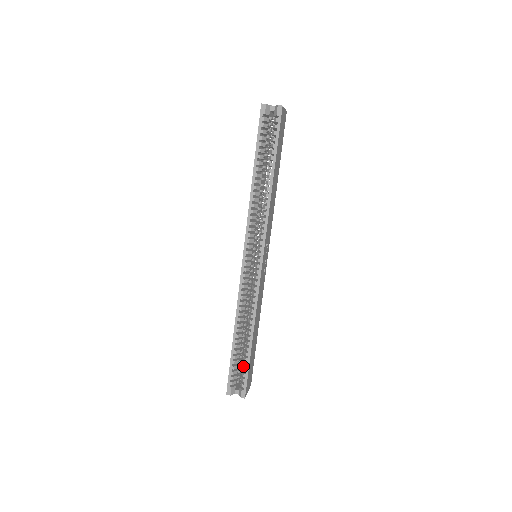
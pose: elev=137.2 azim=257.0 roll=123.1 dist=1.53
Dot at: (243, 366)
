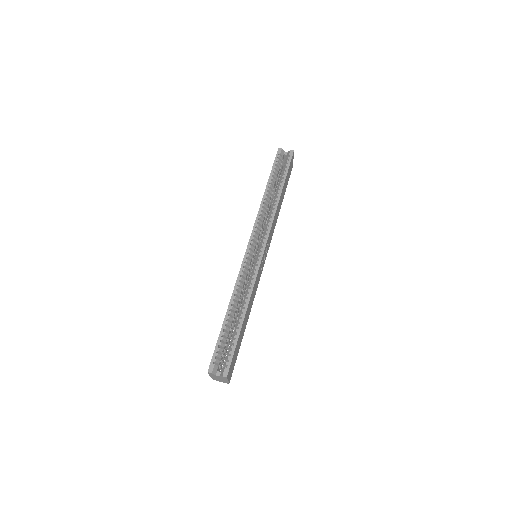
Dot at: (230, 345)
